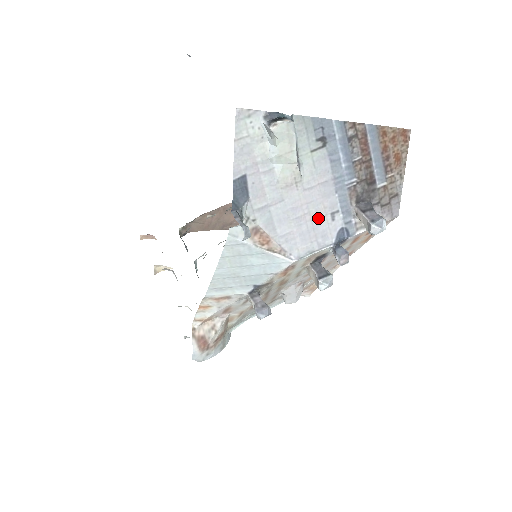
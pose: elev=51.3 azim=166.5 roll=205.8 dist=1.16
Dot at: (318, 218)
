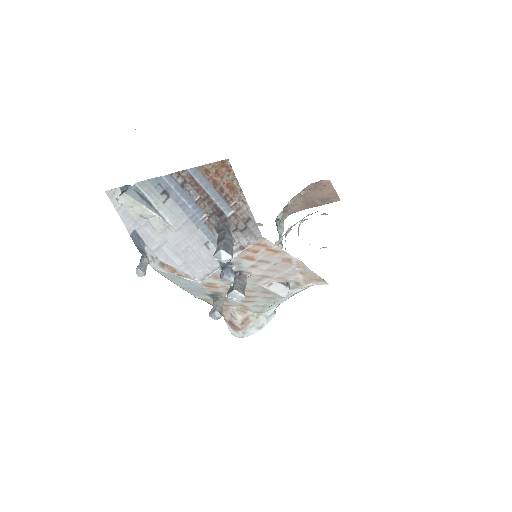
Dot at: (198, 249)
